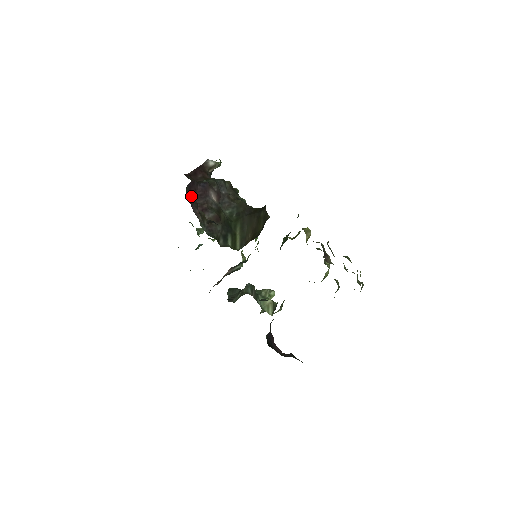
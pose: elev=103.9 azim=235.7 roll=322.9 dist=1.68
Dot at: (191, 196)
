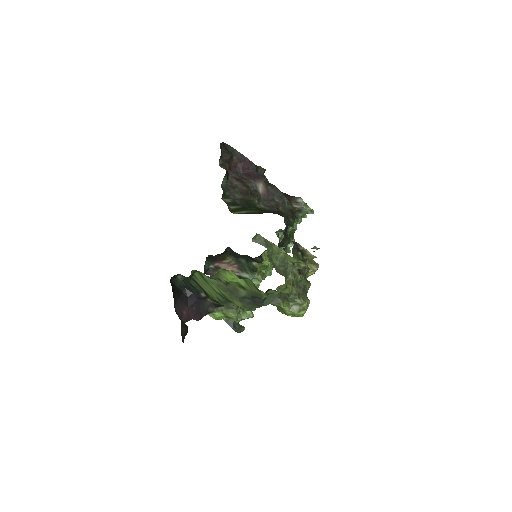
Dot at: (240, 166)
